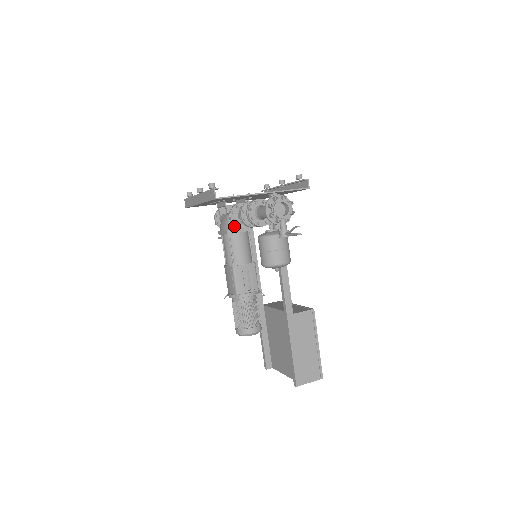
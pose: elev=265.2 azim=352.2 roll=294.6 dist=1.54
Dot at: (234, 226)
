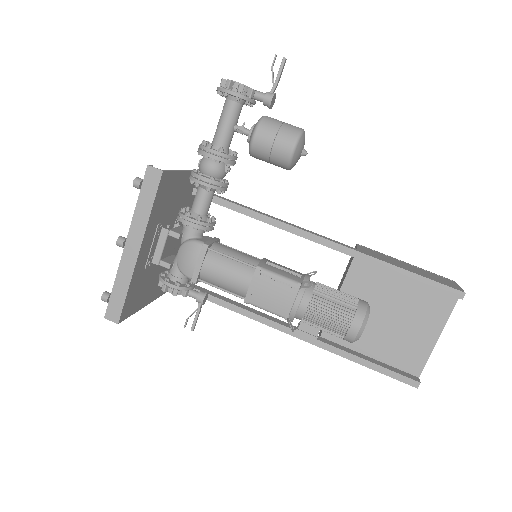
Dot at: (204, 229)
